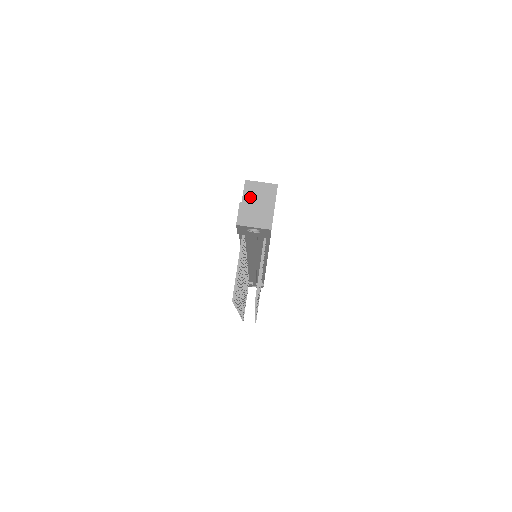
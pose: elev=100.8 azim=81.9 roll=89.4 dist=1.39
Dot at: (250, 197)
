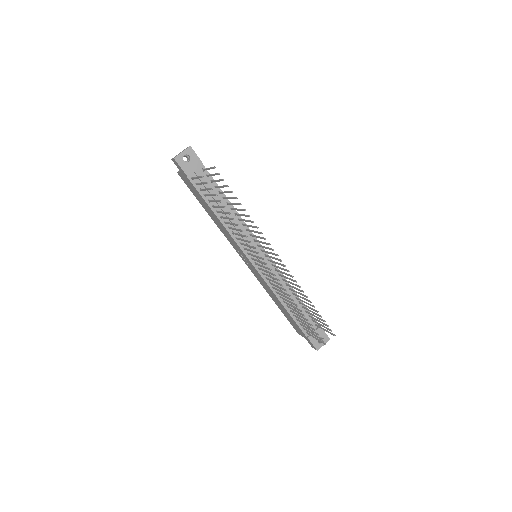
Dot at: occluded
